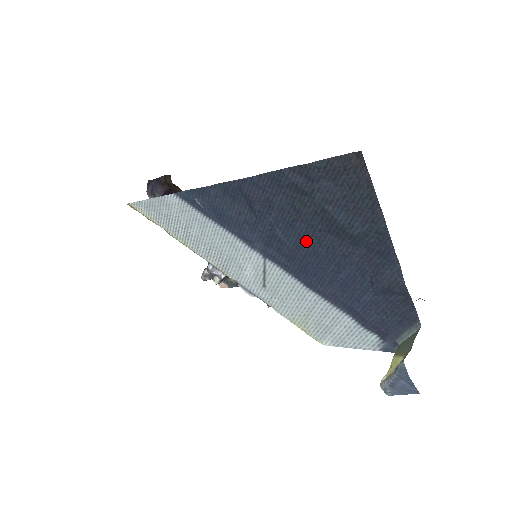
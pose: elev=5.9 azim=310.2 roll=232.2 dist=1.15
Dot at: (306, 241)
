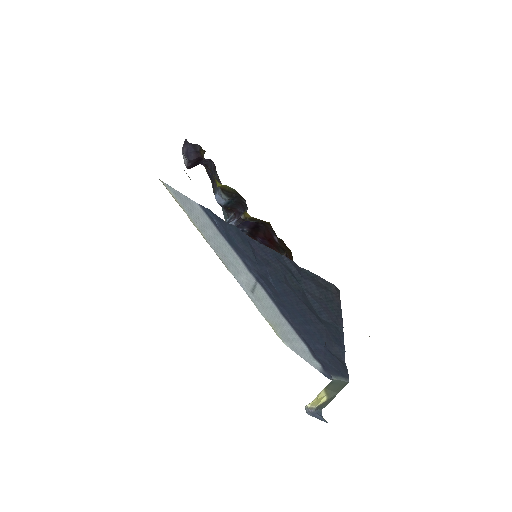
Dot at: (288, 296)
